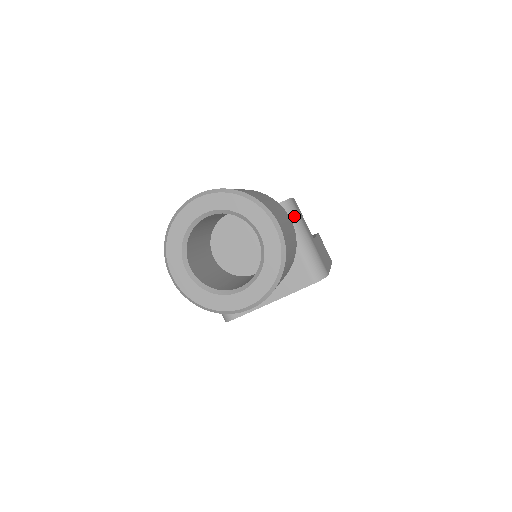
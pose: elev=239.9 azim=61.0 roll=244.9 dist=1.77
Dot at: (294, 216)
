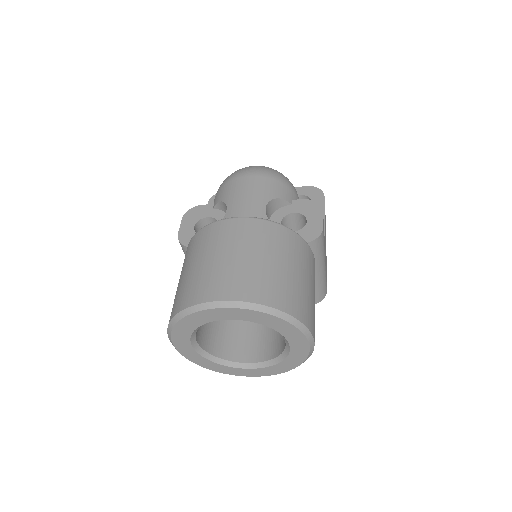
Dot at: (319, 252)
